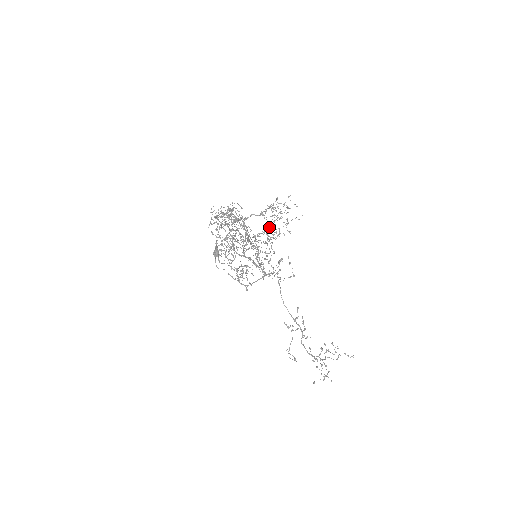
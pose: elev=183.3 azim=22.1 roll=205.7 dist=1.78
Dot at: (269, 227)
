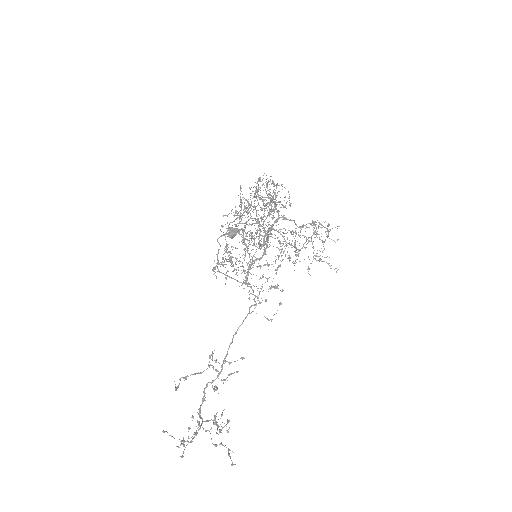
Dot at: occluded
